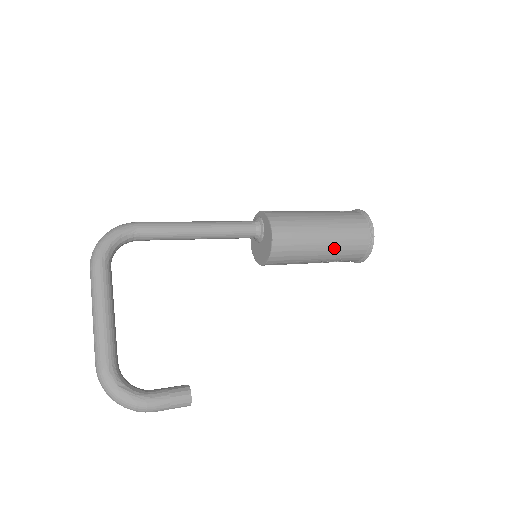
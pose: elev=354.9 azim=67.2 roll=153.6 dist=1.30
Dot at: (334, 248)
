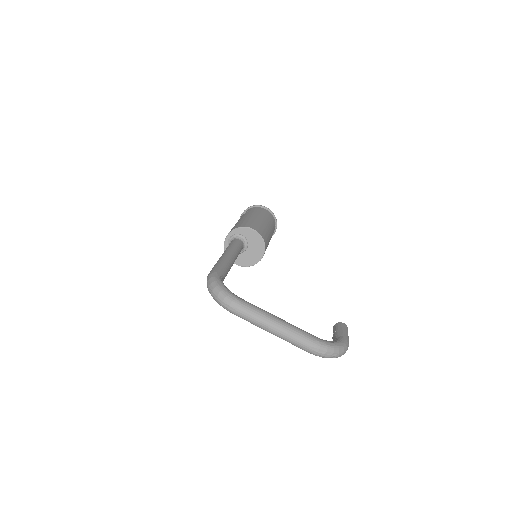
Dot at: (271, 228)
